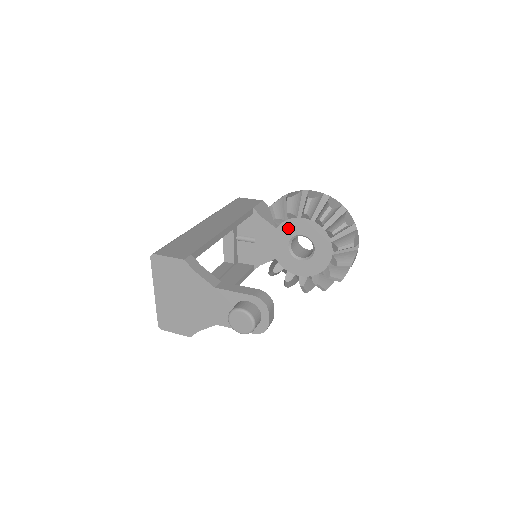
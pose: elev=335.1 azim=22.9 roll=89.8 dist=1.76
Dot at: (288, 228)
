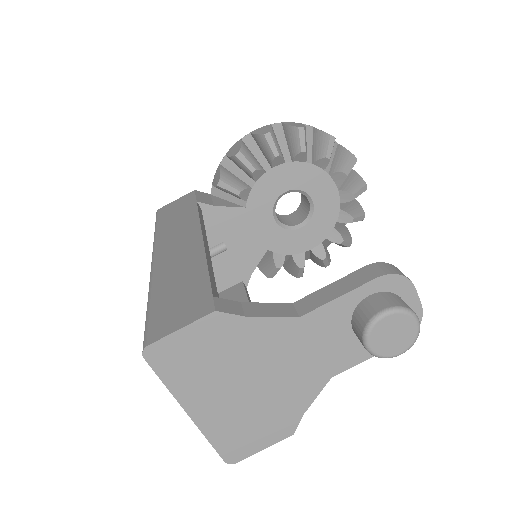
Dot at: (261, 196)
